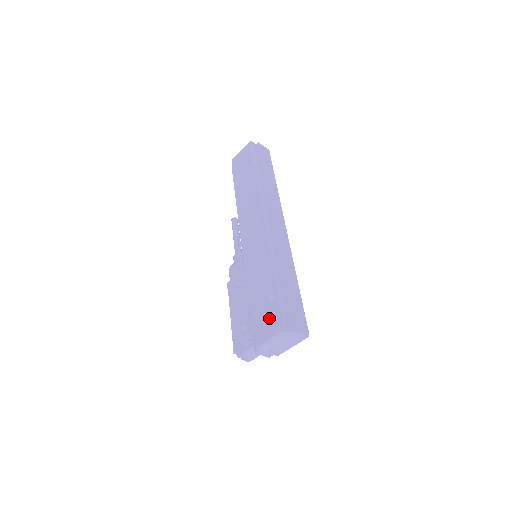
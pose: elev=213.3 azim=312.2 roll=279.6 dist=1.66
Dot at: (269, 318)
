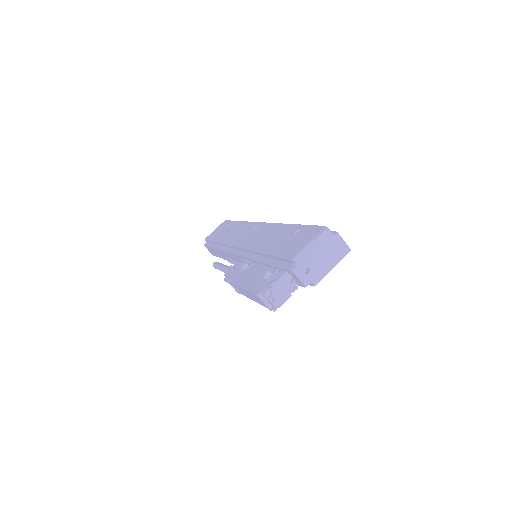
Dot at: (302, 237)
